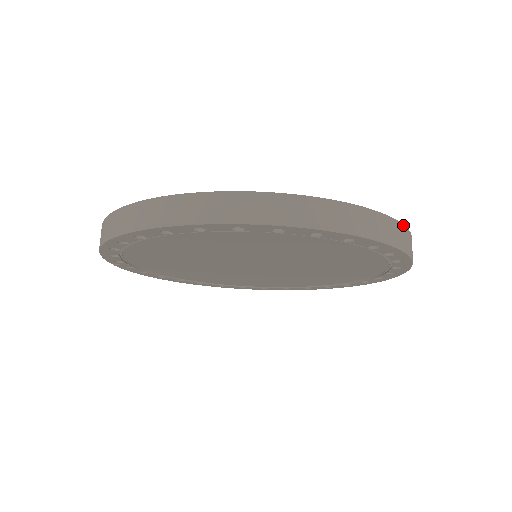
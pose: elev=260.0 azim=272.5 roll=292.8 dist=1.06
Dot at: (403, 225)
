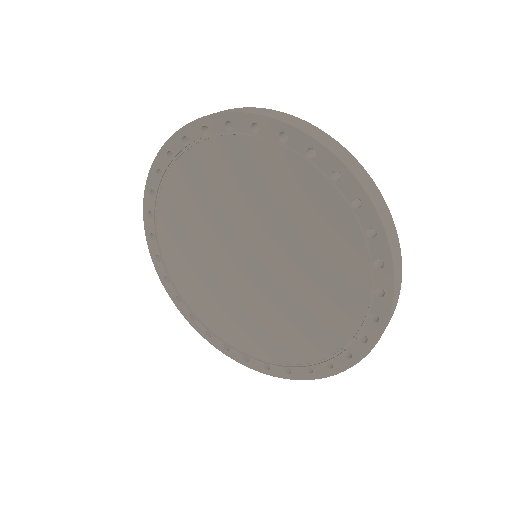
Dot at: occluded
